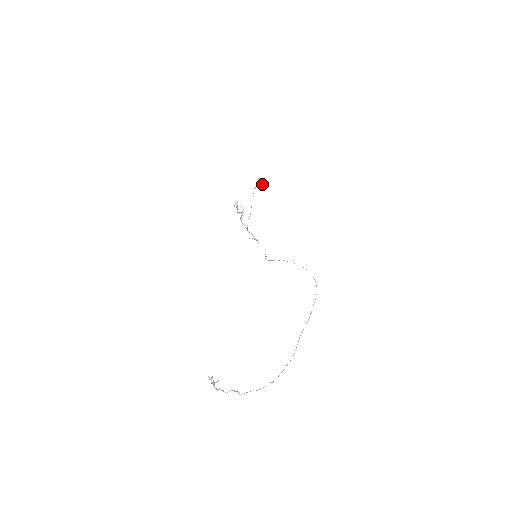
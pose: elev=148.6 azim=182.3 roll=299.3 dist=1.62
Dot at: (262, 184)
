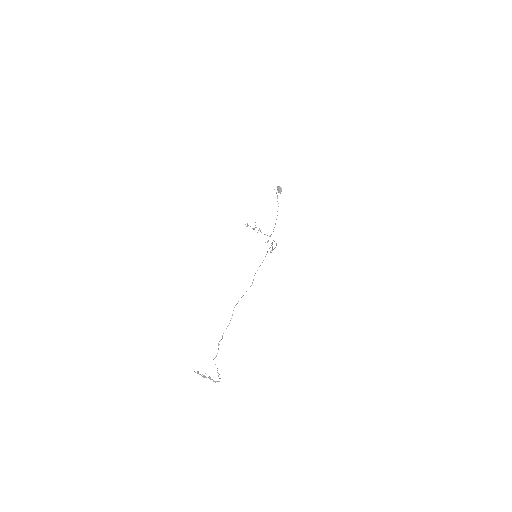
Dot at: (280, 190)
